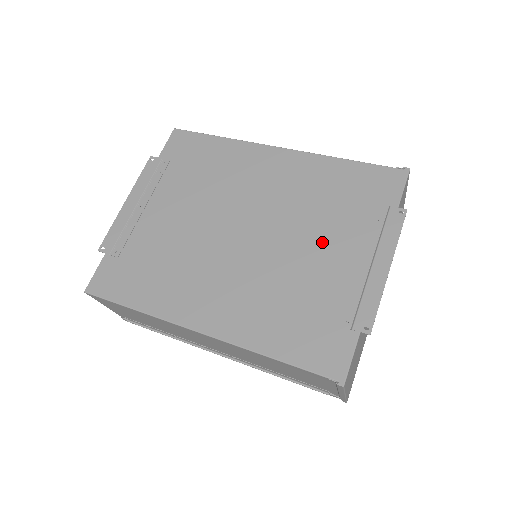
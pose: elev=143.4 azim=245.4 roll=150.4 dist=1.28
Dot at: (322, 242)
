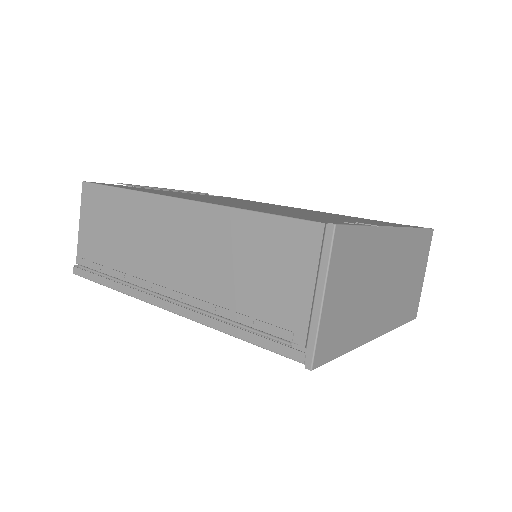
Dot at: (338, 217)
